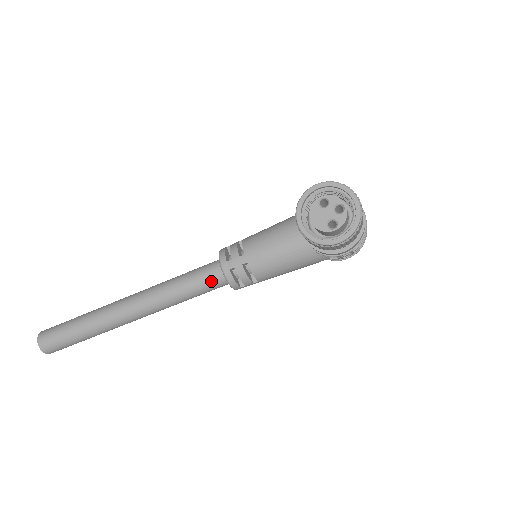
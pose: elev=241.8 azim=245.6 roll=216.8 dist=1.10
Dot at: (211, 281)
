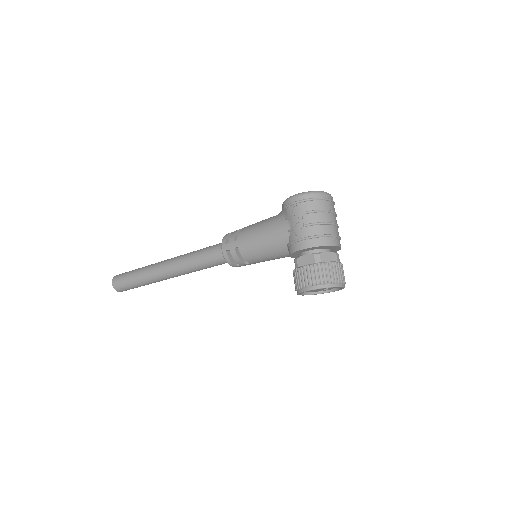
Dot at: occluded
